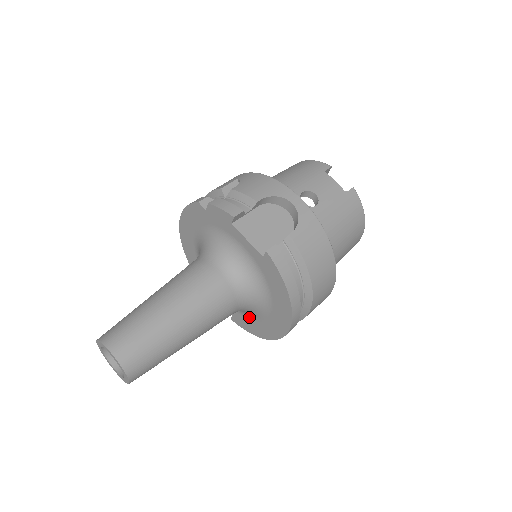
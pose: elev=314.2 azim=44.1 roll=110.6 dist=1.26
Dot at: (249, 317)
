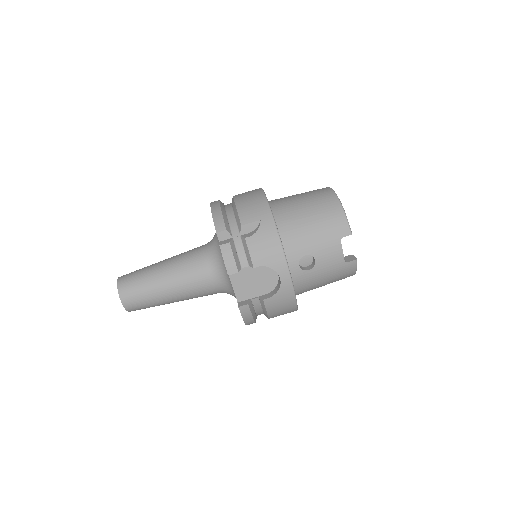
Dot at: occluded
